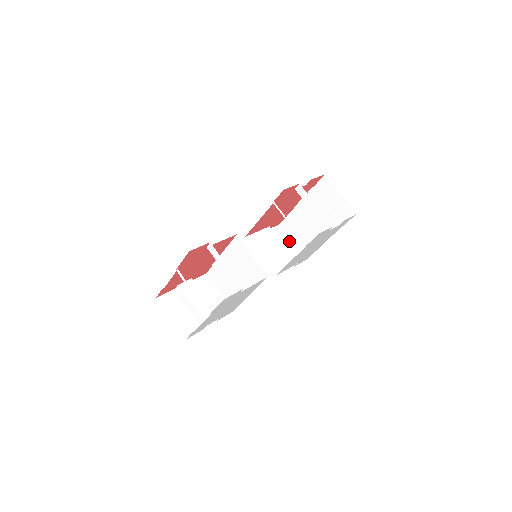
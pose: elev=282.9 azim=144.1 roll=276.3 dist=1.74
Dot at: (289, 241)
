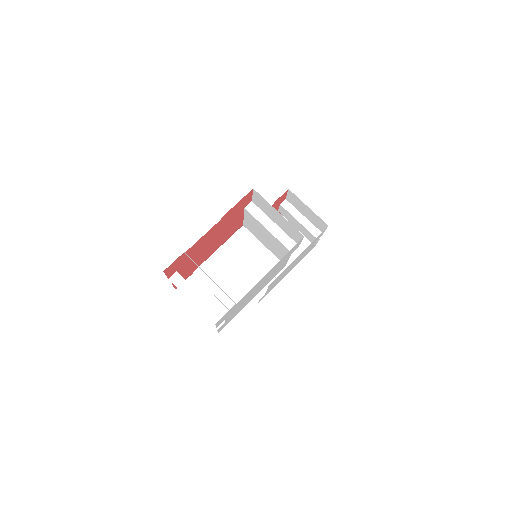
Dot at: occluded
